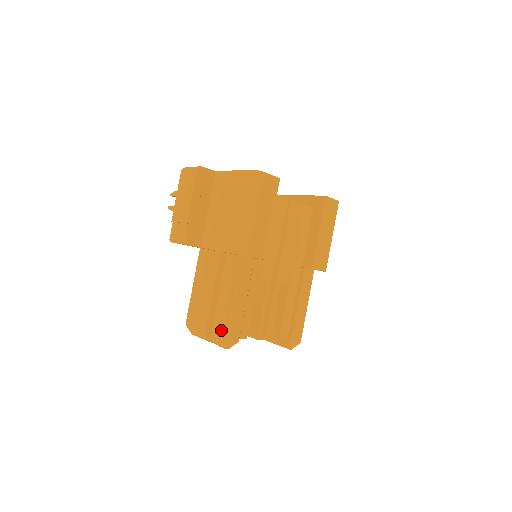
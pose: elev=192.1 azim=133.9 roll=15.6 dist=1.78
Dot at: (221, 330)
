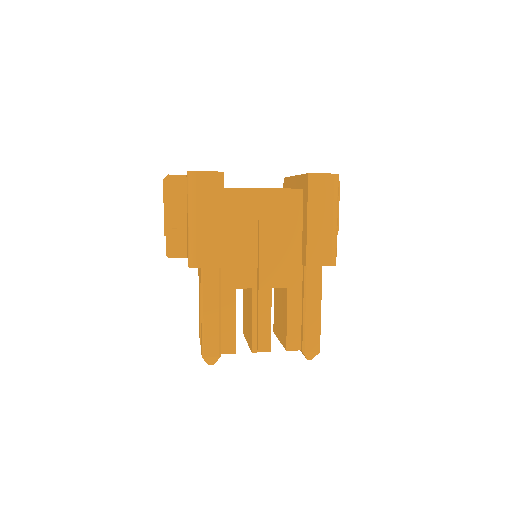
Dot at: (201, 345)
